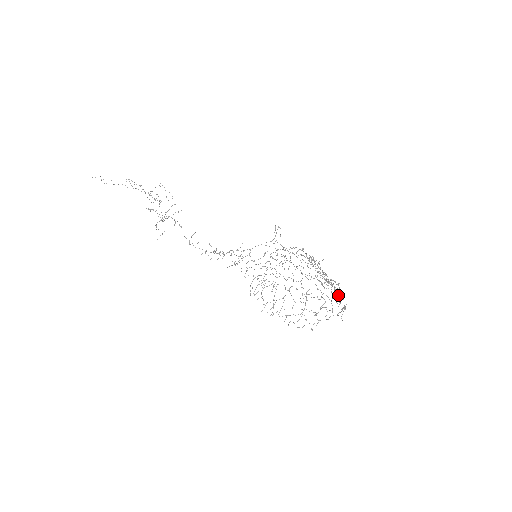
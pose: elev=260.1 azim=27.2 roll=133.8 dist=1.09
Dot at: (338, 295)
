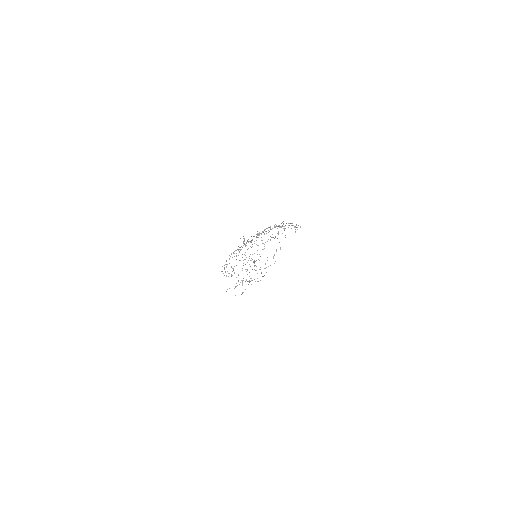
Dot at: occluded
